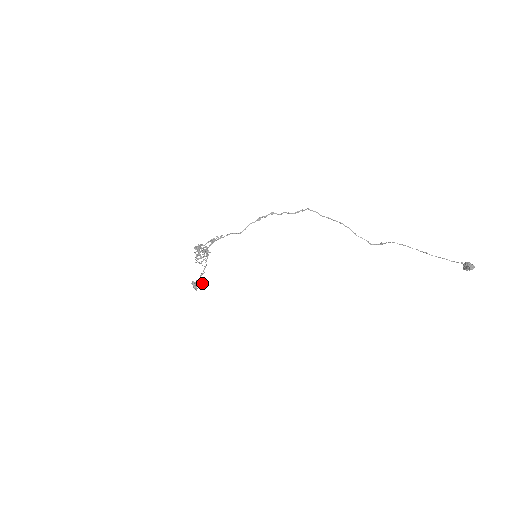
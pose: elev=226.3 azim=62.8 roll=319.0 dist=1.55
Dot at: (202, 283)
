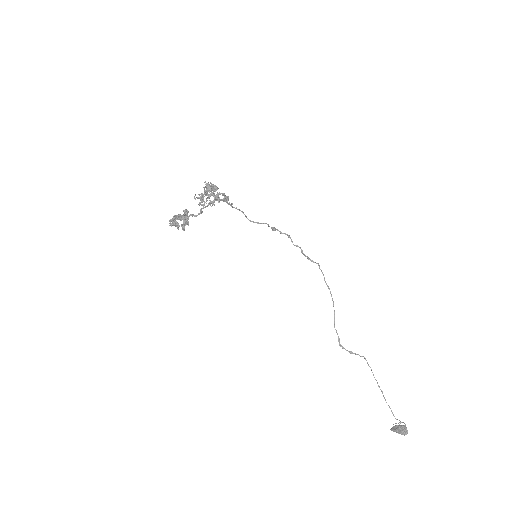
Dot at: occluded
